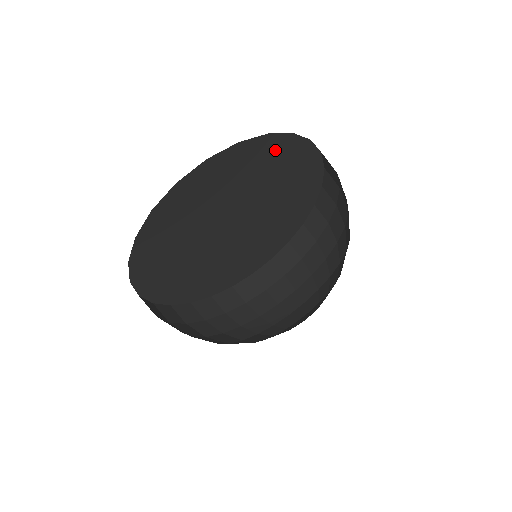
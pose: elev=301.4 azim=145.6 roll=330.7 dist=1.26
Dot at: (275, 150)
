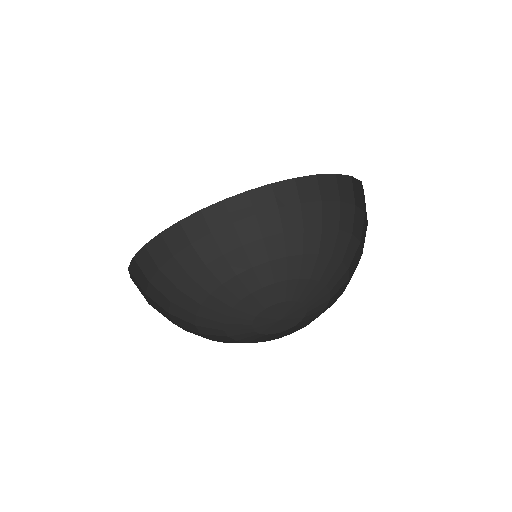
Dot at: occluded
